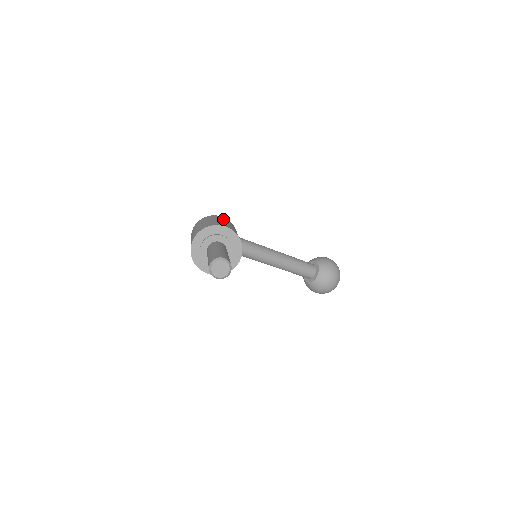
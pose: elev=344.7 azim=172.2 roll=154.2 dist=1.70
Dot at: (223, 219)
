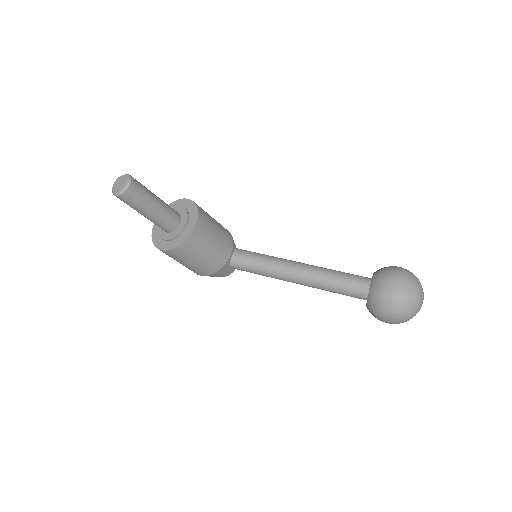
Dot at: occluded
